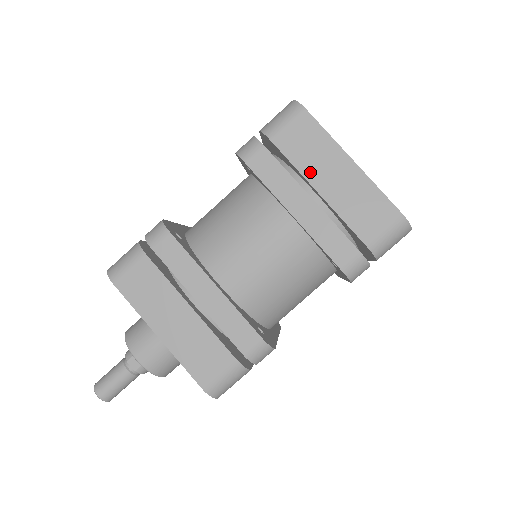
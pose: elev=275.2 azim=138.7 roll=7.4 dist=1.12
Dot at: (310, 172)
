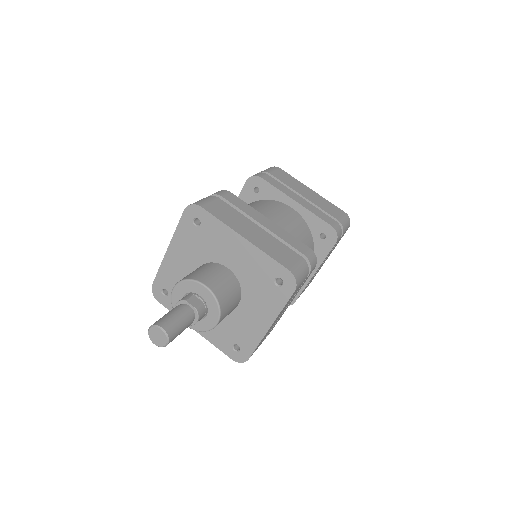
Dot at: (295, 188)
